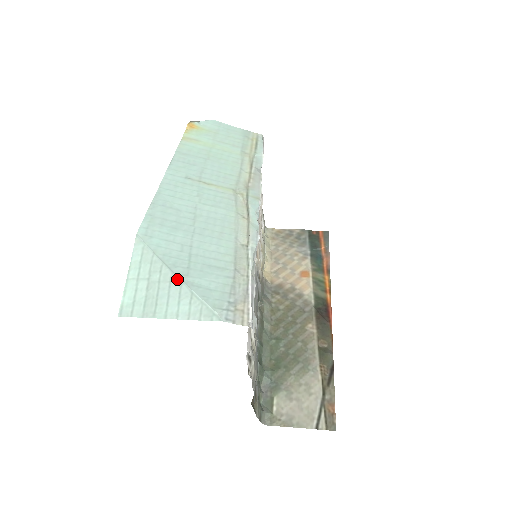
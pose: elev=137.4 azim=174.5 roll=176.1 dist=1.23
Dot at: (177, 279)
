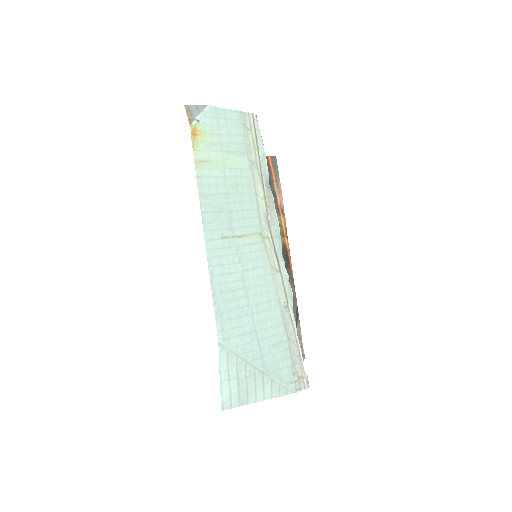
Dot at: (259, 372)
